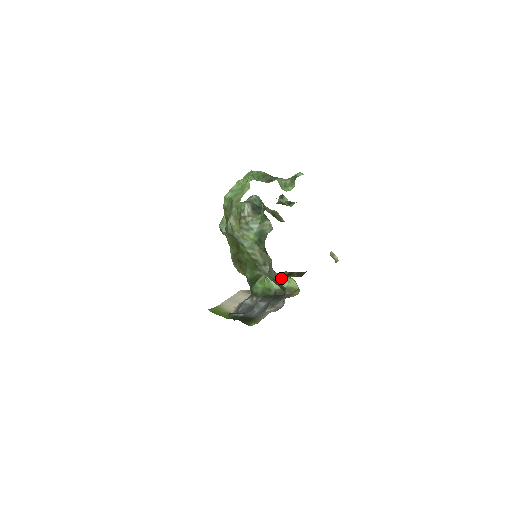
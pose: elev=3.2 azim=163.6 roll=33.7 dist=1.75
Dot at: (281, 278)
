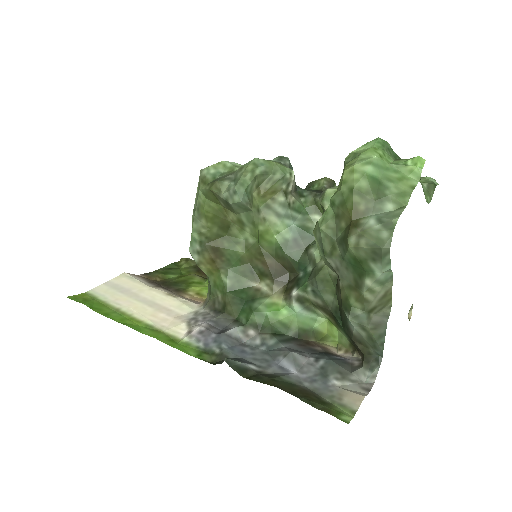
Dot at: (311, 313)
